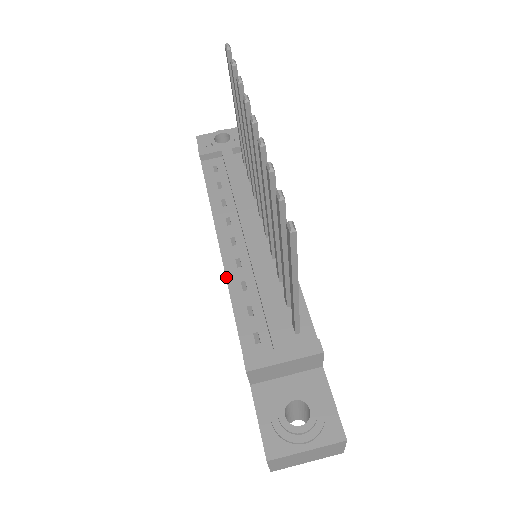
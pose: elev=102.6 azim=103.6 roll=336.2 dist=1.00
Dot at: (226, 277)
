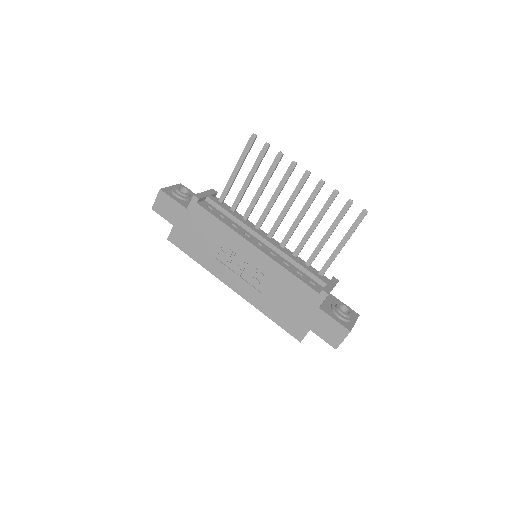
Dot at: (276, 261)
